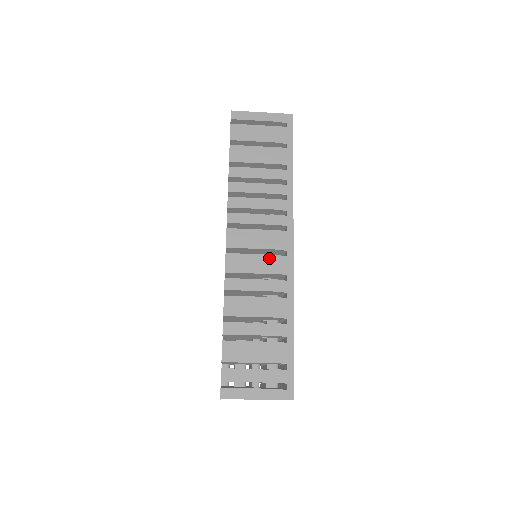
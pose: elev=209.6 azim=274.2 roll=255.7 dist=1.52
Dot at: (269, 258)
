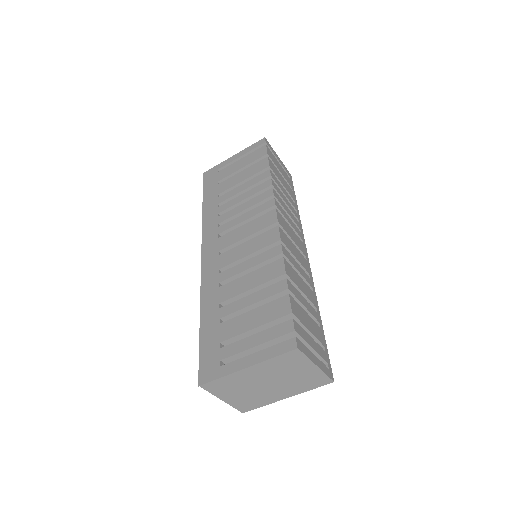
Dot at: (300, 253)
